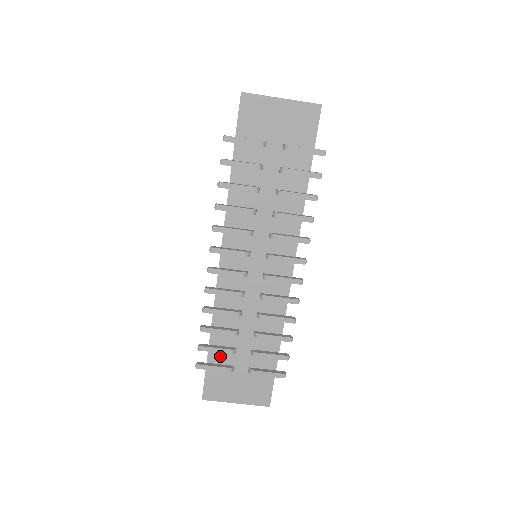
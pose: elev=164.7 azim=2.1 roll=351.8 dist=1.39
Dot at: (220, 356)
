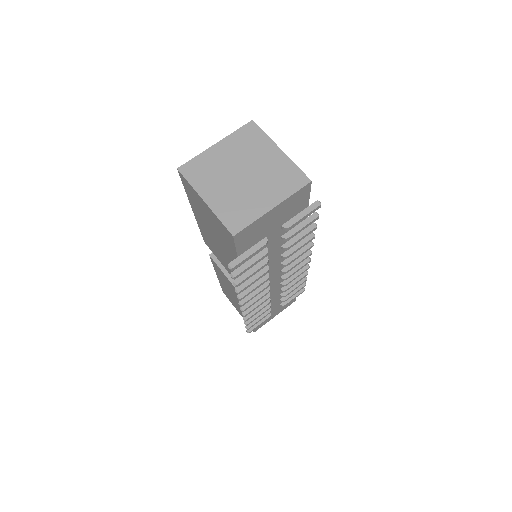
Dot at: occluded
